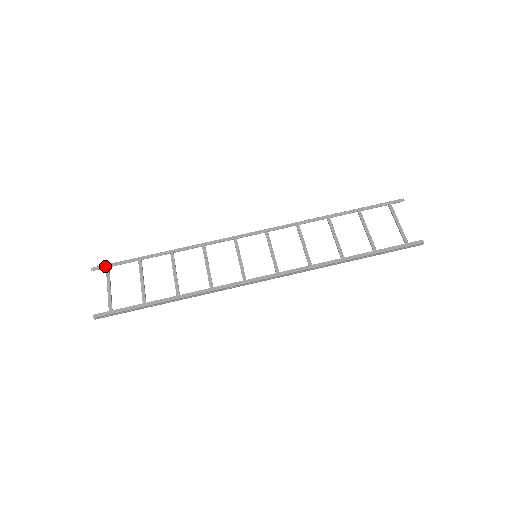
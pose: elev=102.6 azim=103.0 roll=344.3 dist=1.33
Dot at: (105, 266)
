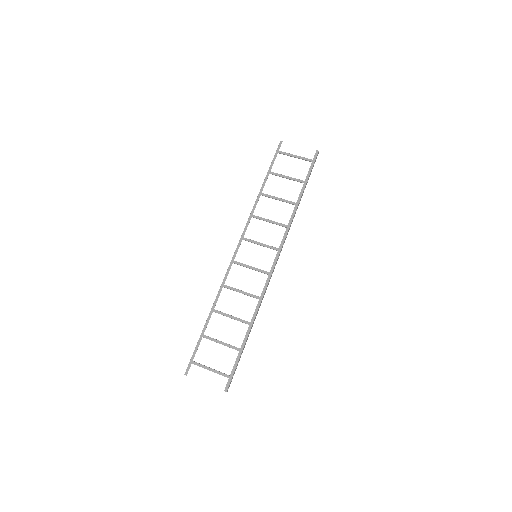
Dot at: (190, 363)
